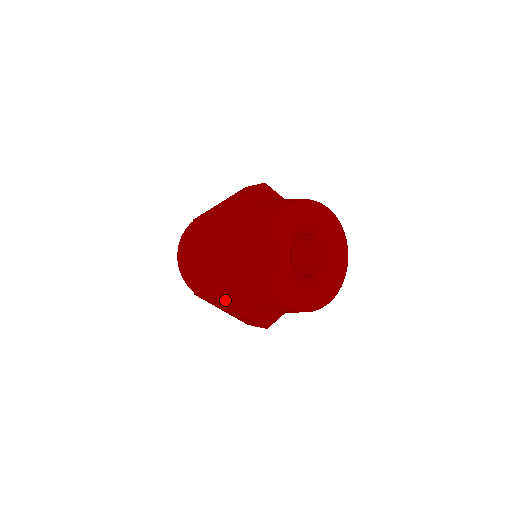
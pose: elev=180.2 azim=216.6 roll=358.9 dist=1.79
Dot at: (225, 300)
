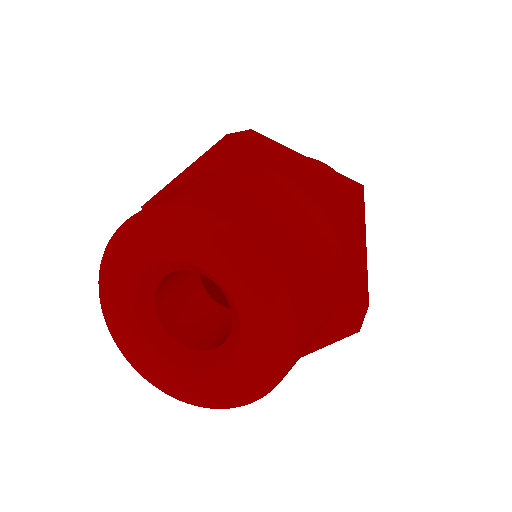
Dot at: occluded
